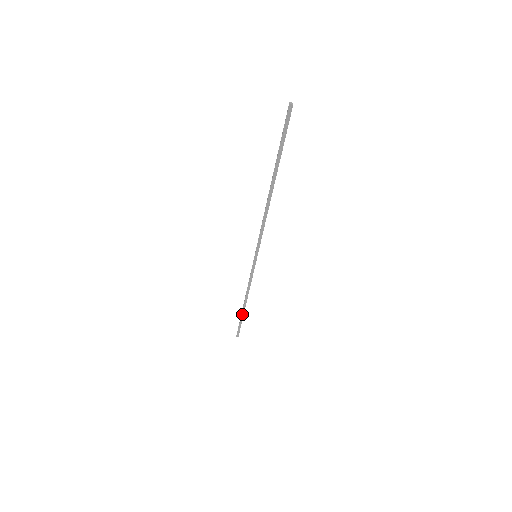
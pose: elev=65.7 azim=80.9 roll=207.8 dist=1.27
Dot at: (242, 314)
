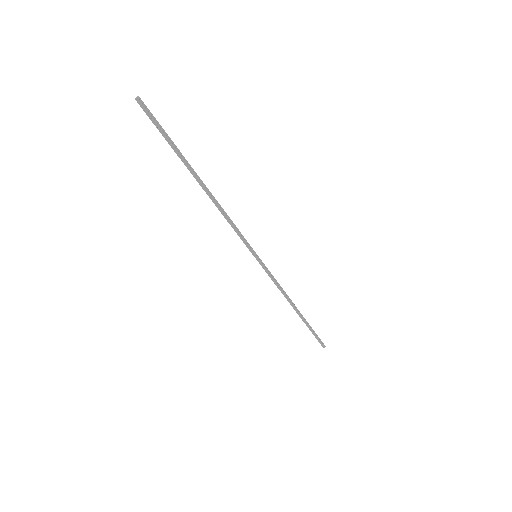
Dot at: (304, 321)
